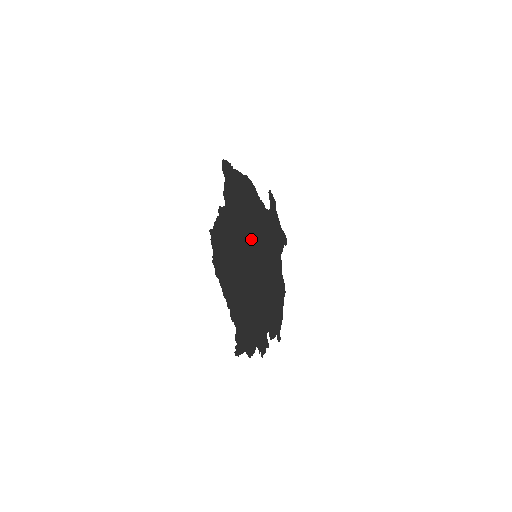
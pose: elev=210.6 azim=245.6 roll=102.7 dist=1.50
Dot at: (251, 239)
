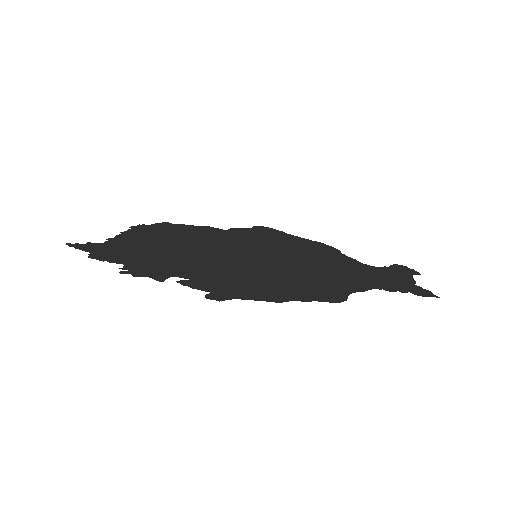
Dot at: (262, 251)
